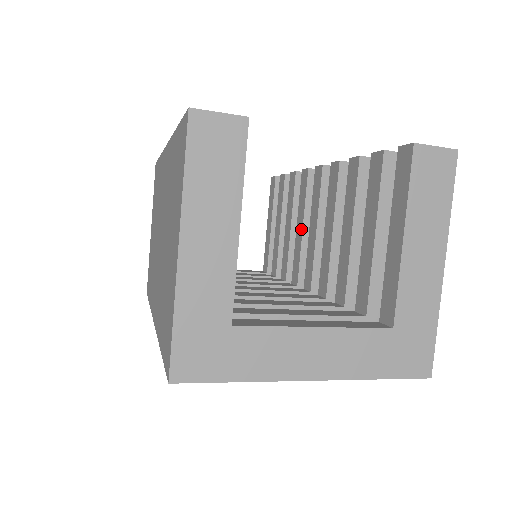
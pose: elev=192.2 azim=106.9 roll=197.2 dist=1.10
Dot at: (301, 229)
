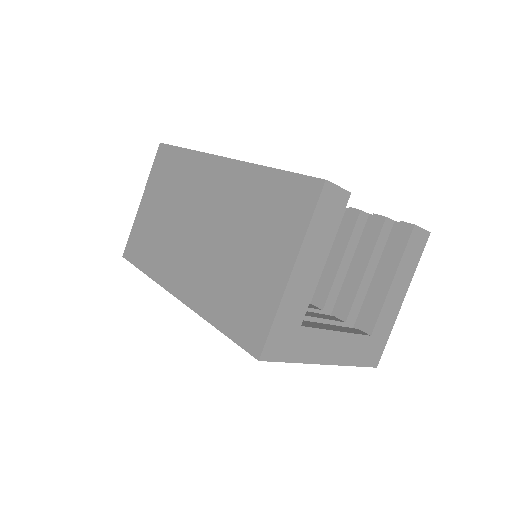
Dot at: occluded
